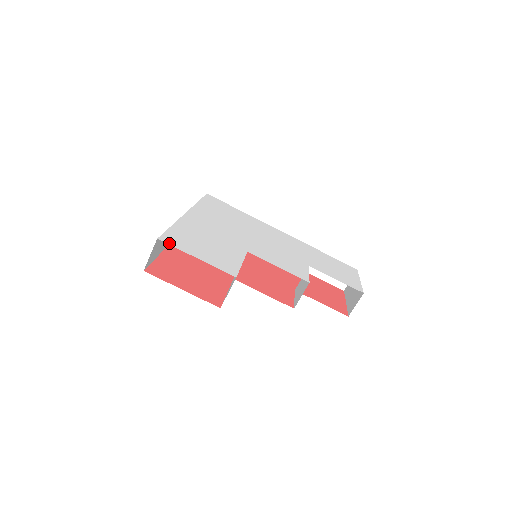
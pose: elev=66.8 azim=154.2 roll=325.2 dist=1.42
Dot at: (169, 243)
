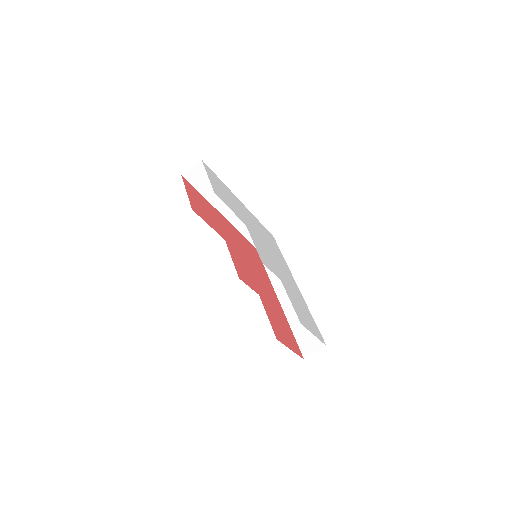
Dot at: (204, 165)
